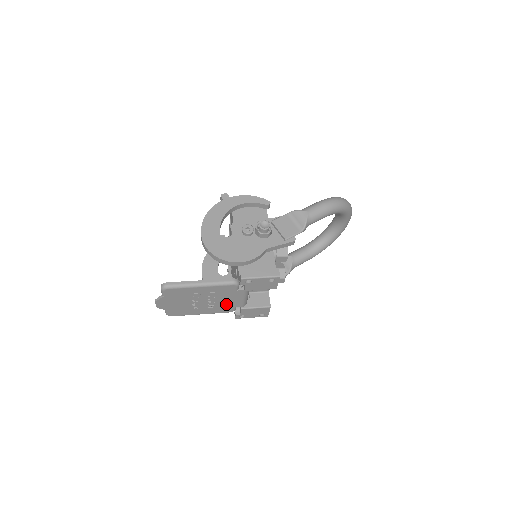
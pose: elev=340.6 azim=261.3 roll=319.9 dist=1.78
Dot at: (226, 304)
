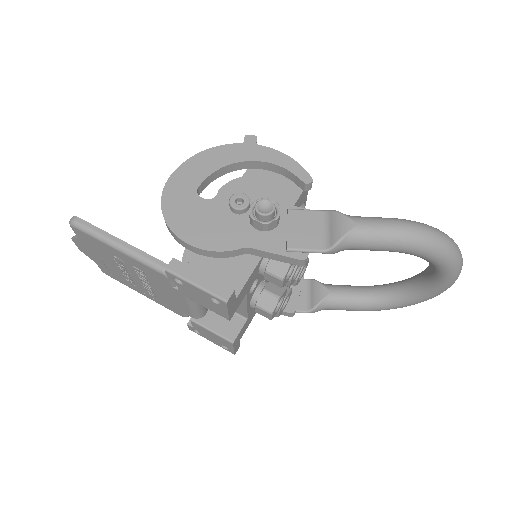
Dot at: (169, 300)
